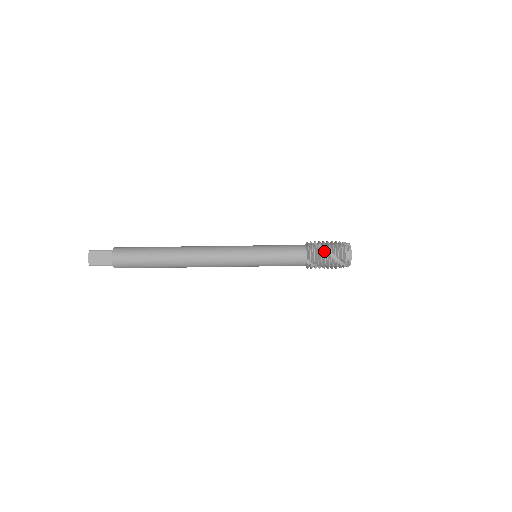
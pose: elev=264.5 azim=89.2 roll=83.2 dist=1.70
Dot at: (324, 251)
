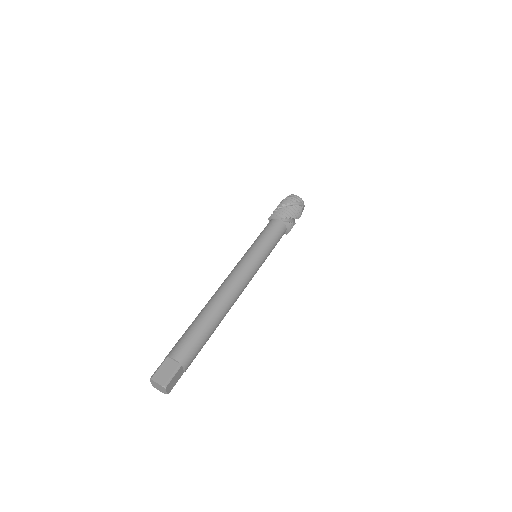
Dot at: (282, 208)
